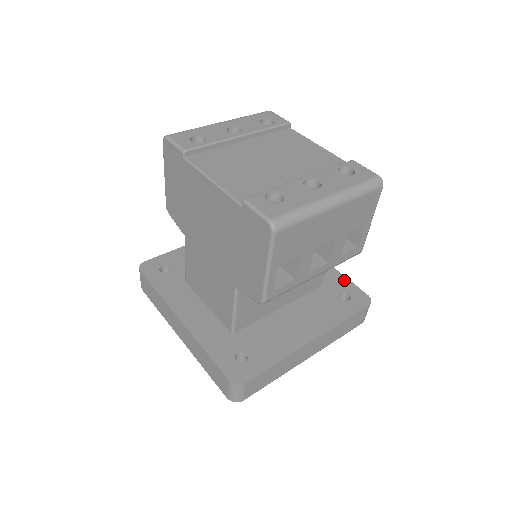
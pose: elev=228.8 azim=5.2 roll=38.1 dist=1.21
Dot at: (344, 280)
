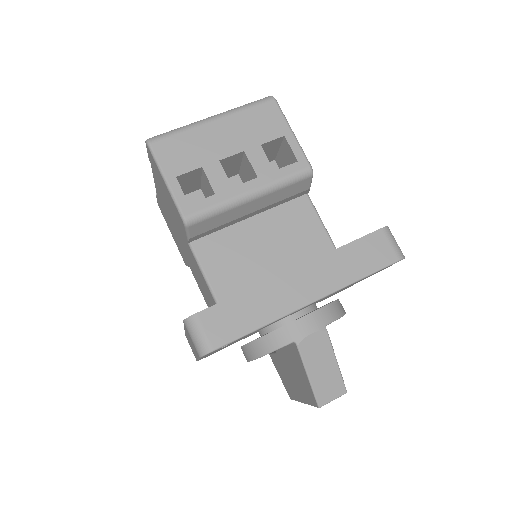
Dot at: occluded
